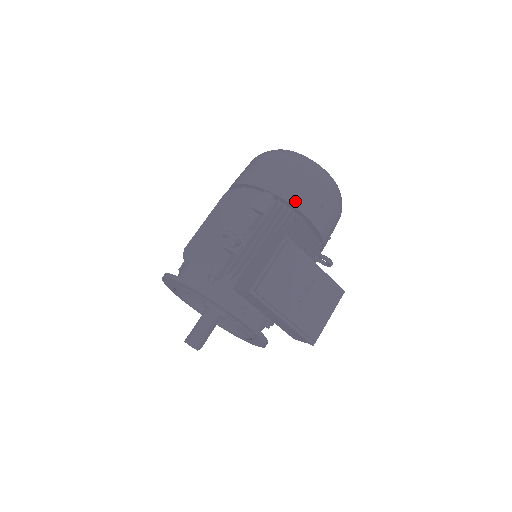
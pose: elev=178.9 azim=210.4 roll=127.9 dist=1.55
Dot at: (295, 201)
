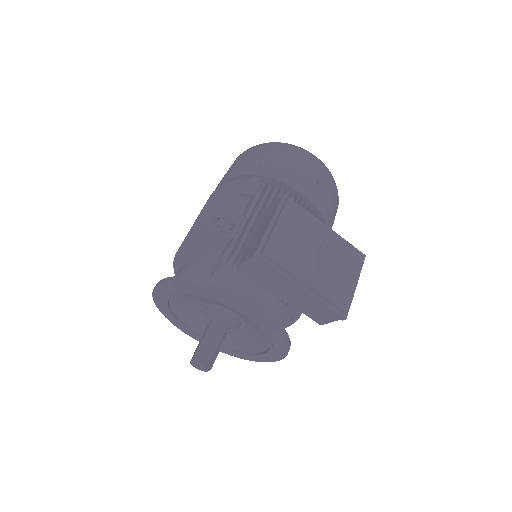
Dot at: (286, 179)
